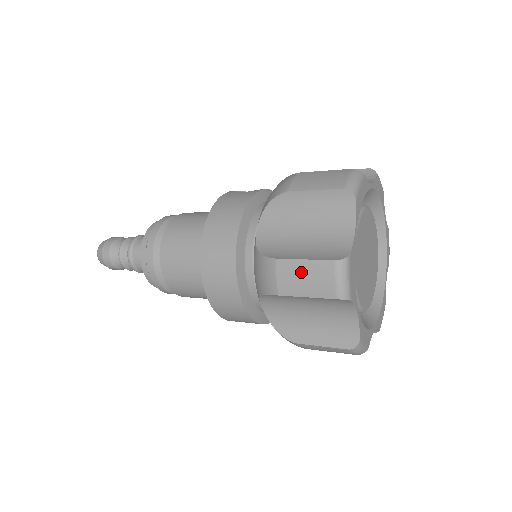
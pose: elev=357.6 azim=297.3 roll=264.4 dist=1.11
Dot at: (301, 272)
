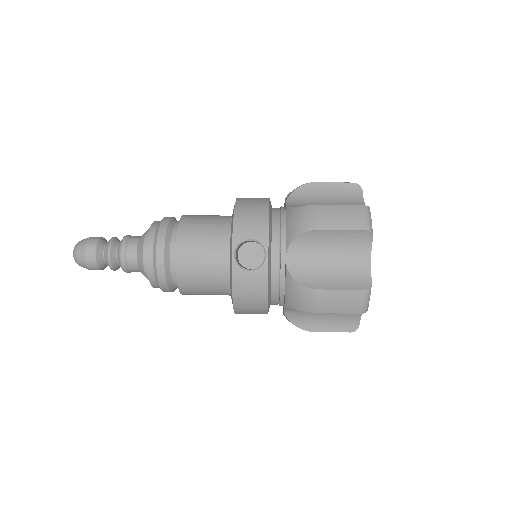
Dot at: occluded
